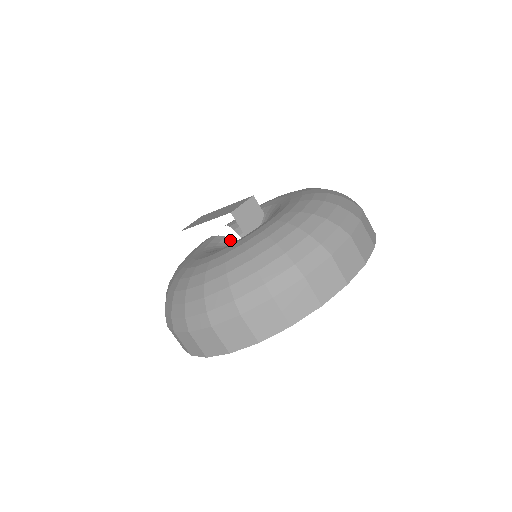
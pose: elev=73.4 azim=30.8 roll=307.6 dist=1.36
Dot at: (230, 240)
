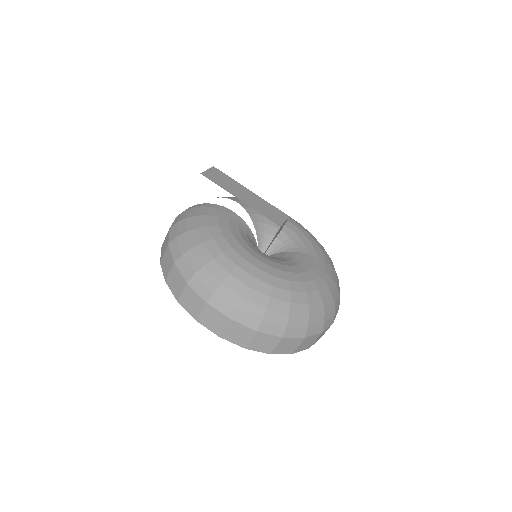
Dot at: (252, 233)
